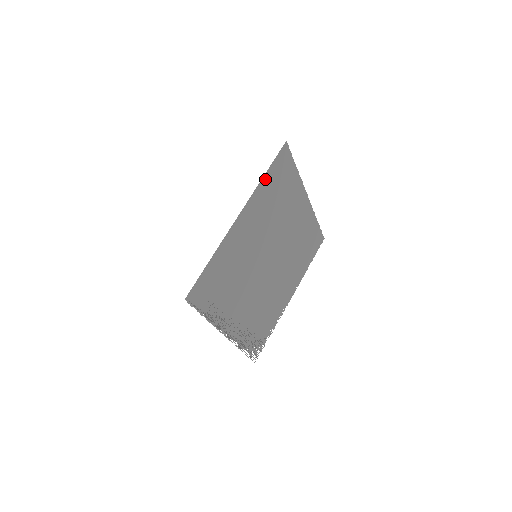
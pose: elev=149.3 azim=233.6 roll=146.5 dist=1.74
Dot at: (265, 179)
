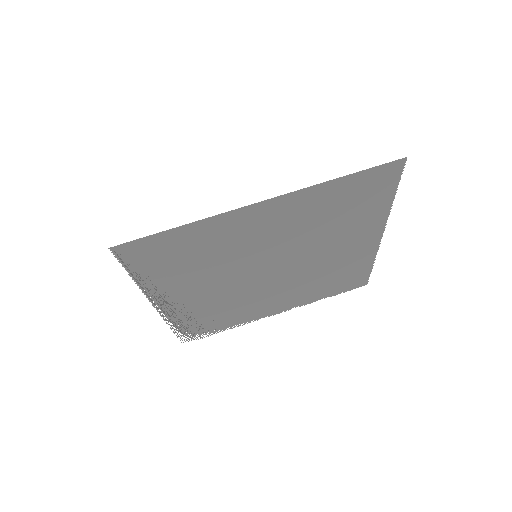
Dot at: (336, 183)
